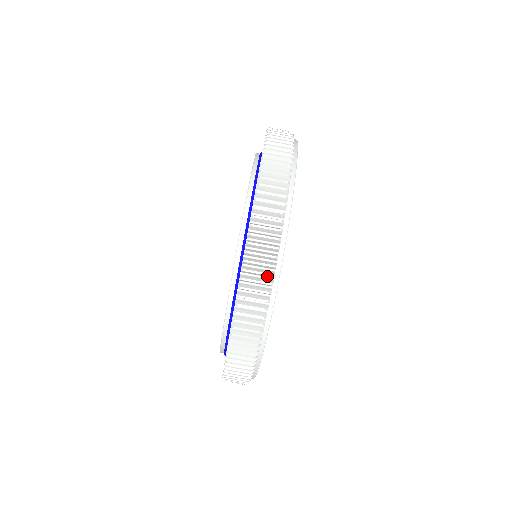
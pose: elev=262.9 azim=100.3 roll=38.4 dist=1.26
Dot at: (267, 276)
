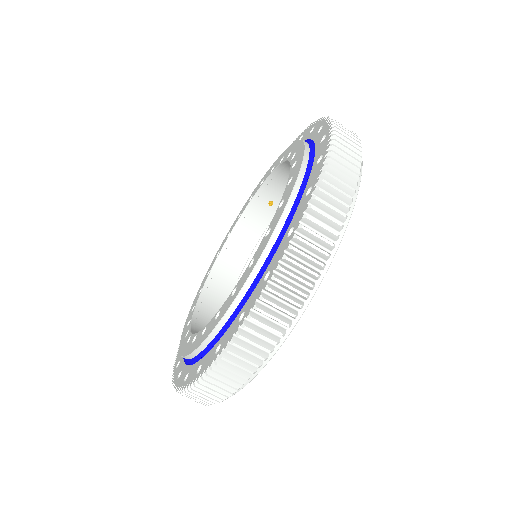
Dot at: (315, 265)
